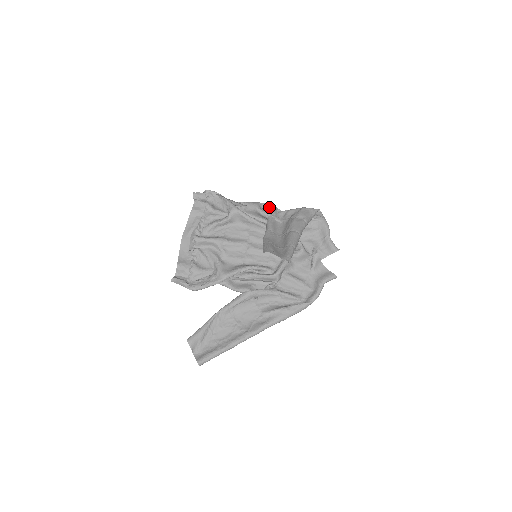
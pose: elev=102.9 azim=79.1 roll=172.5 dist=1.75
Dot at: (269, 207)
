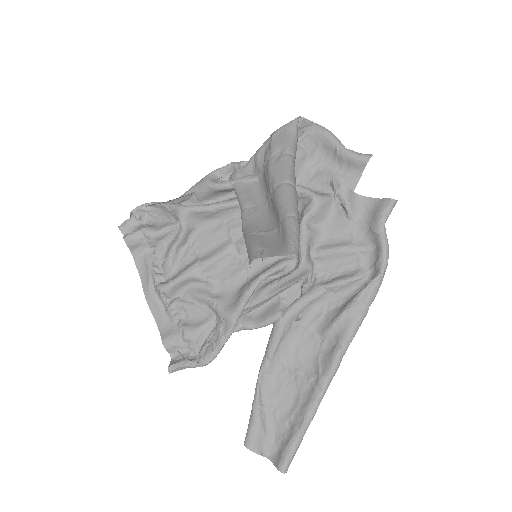
Dot at: (227, 170)
